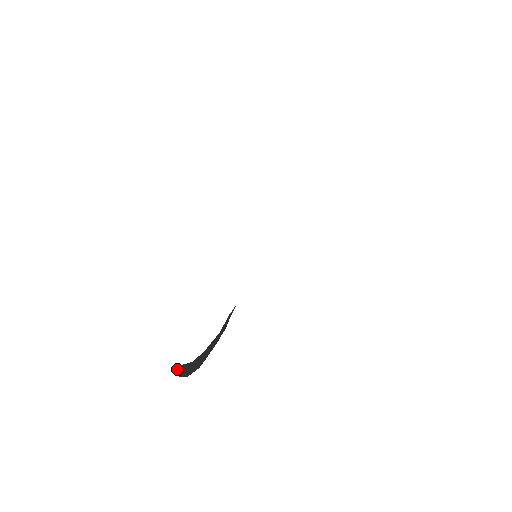
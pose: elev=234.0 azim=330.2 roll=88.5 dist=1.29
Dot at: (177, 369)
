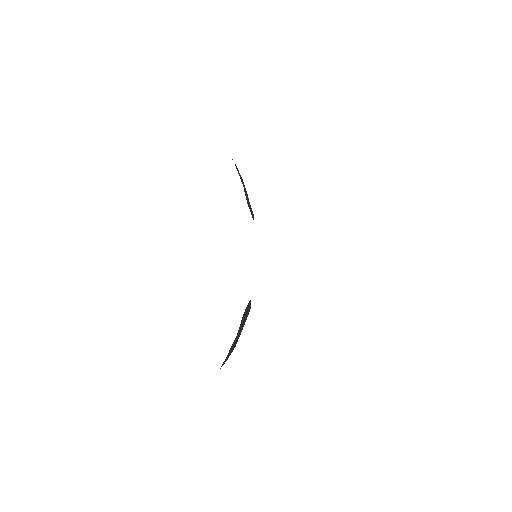
Dot at: occluded
